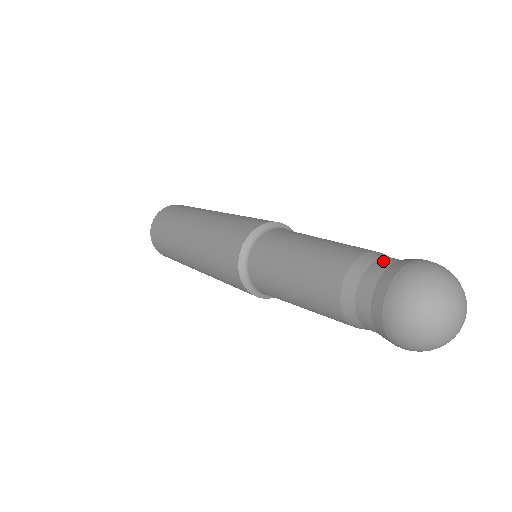
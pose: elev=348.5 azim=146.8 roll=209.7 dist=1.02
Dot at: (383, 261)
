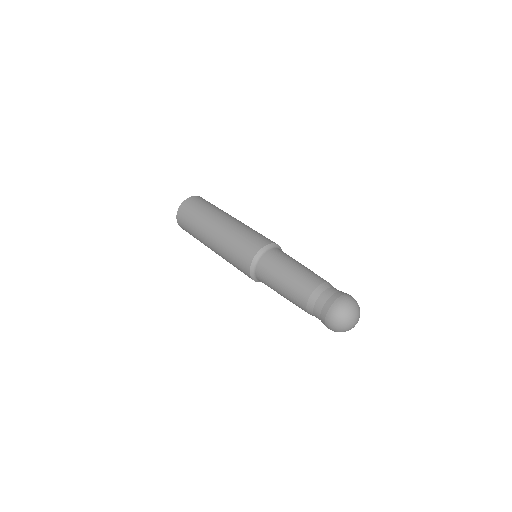
Dot at: (317, 306)
